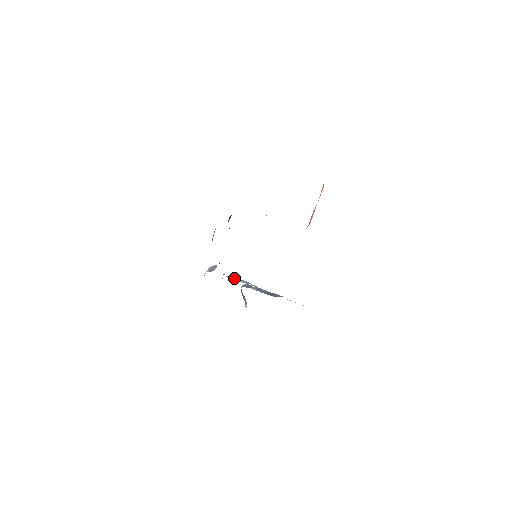
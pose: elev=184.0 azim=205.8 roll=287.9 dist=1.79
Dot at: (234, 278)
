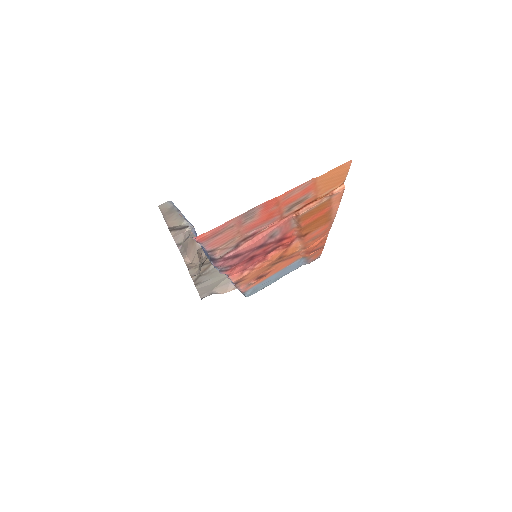
Dot at: occluded
